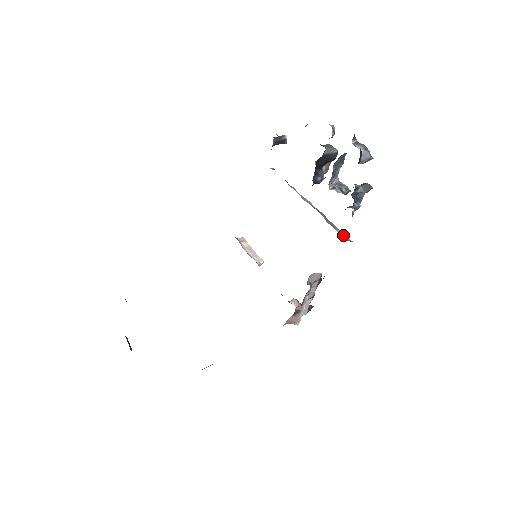
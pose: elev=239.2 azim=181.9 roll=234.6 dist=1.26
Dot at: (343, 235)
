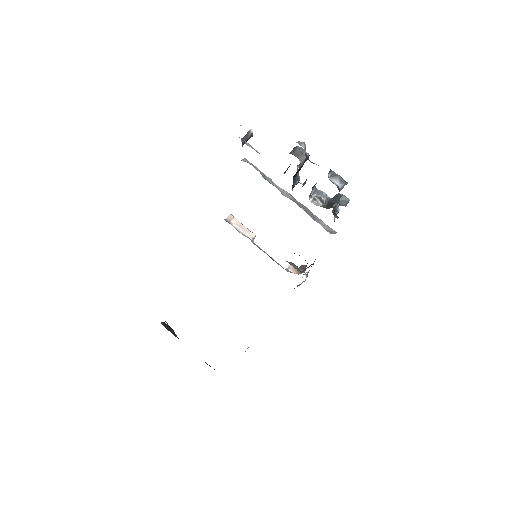
Dot at: (326, 227)
